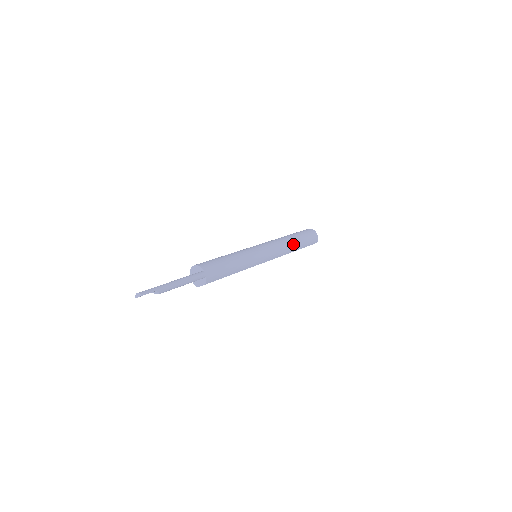
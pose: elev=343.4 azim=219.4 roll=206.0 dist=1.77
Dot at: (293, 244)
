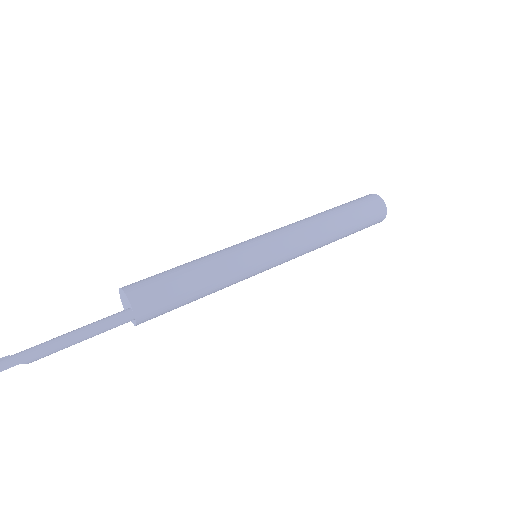
Dot at: (332, 236)
